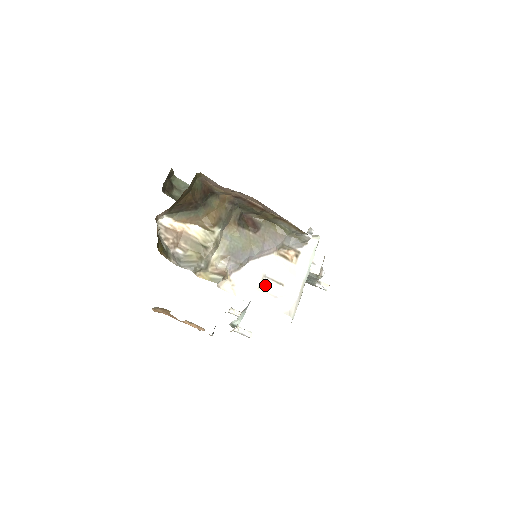
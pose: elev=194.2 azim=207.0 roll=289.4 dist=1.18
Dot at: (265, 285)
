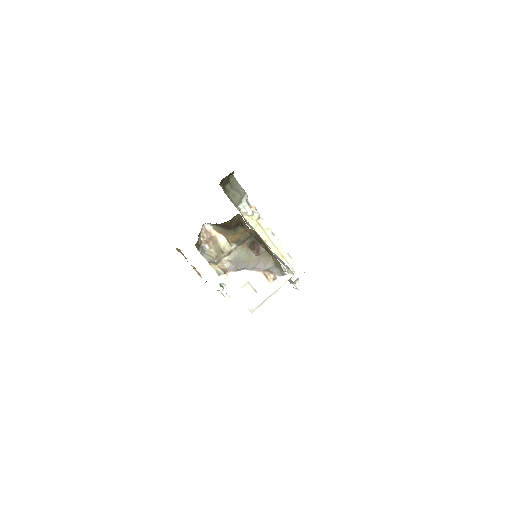
Dot at: (246, 287)
